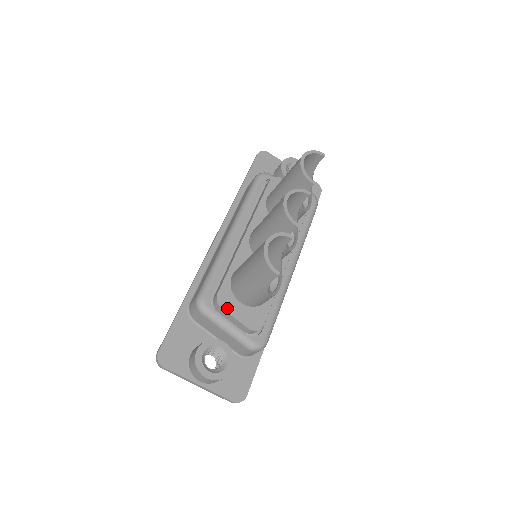
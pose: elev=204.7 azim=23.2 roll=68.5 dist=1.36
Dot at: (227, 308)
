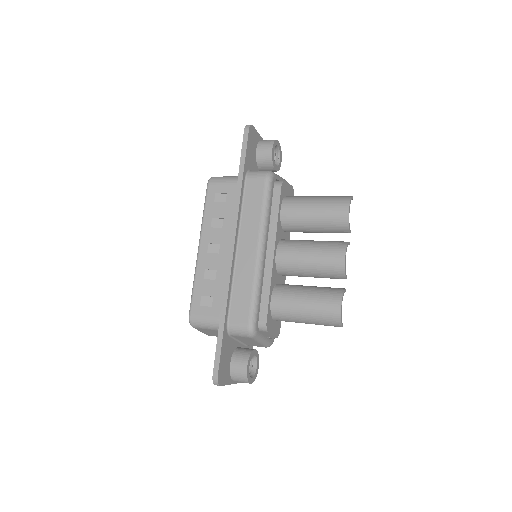
Dot at: (270, 330)
